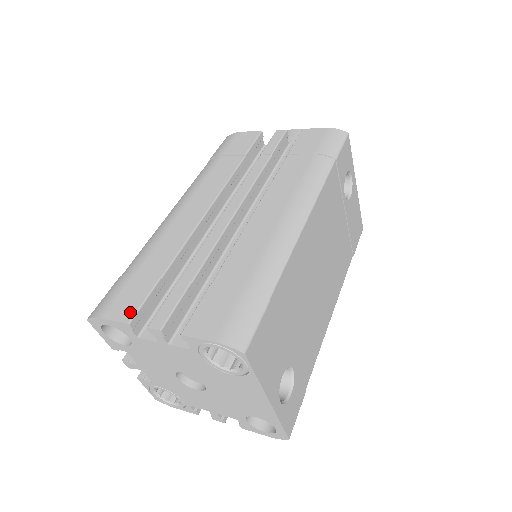
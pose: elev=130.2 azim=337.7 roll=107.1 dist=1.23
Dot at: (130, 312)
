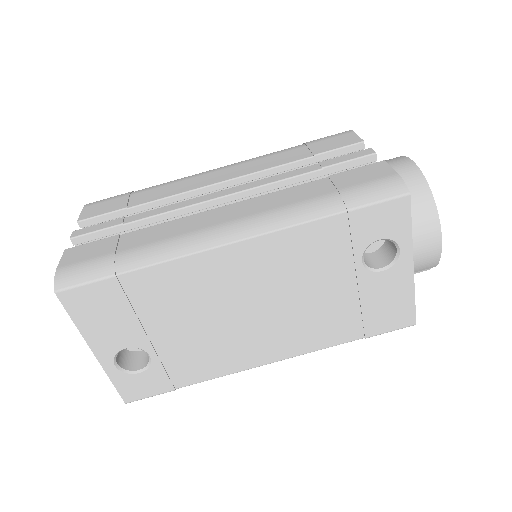
Dot at: (88, 215)
